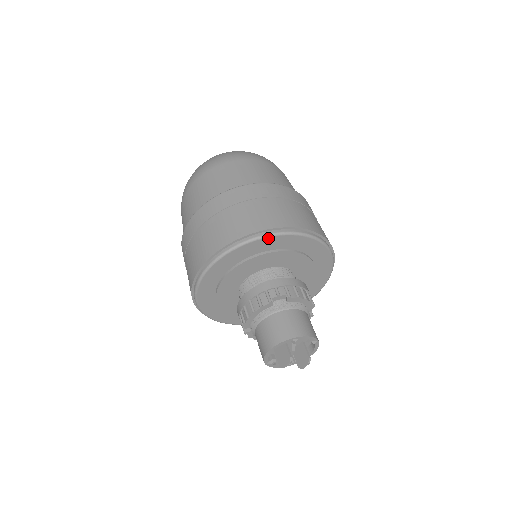
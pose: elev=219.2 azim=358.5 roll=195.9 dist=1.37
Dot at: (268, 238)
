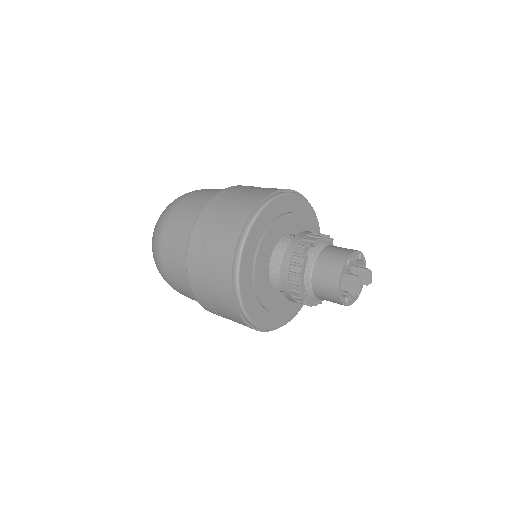
Dot at: (260, 215)
